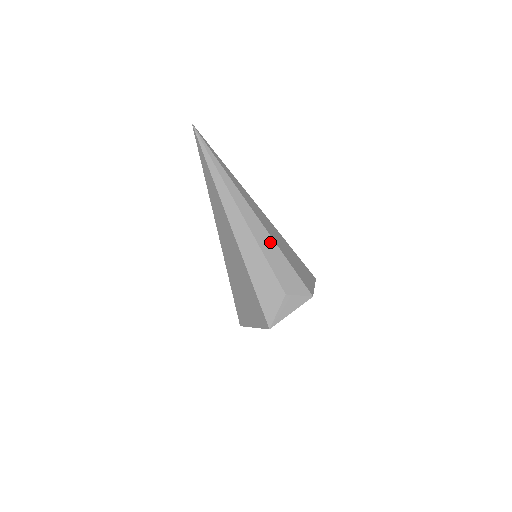
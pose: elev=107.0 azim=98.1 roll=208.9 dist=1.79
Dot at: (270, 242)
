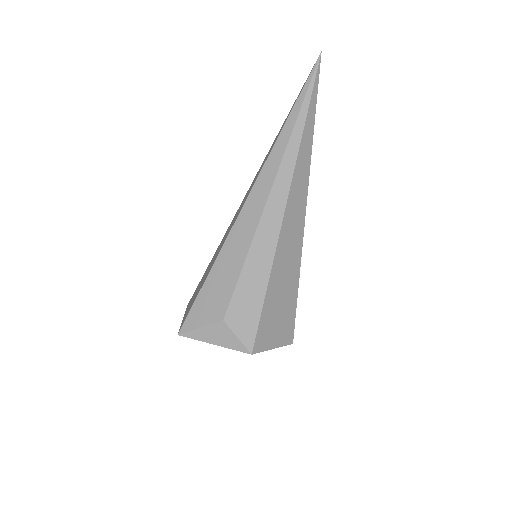
Dot at: (268, 253)
